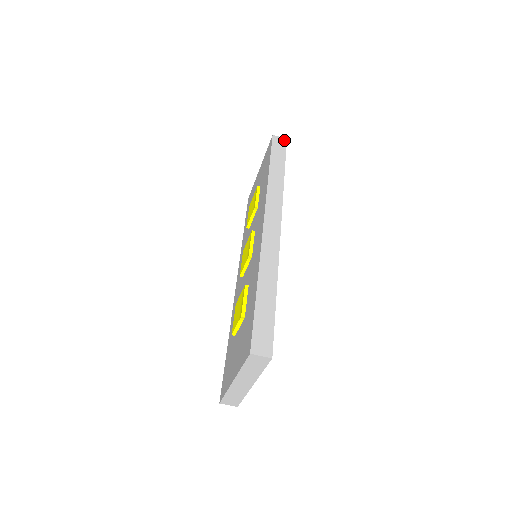
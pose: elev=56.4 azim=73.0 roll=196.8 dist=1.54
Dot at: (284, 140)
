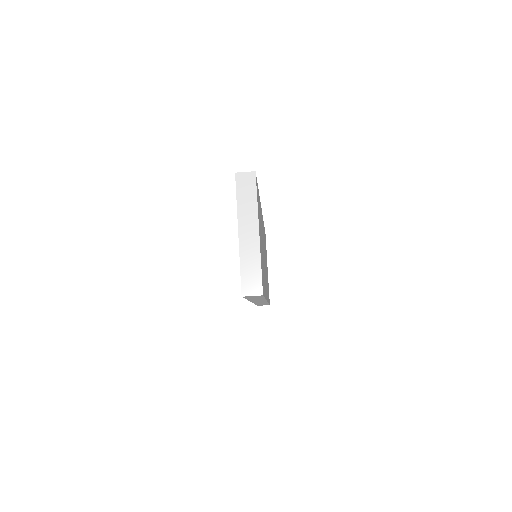
Dot at: occluded
